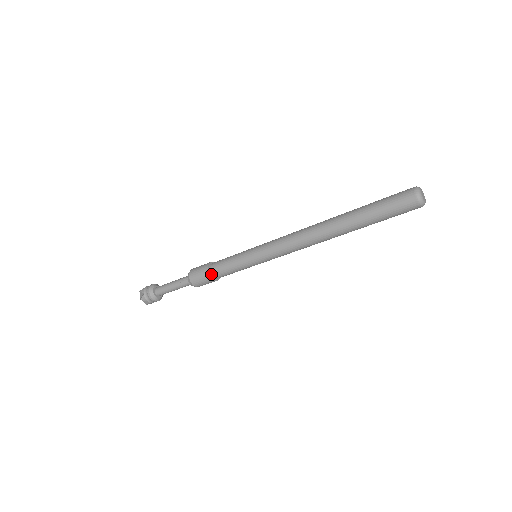
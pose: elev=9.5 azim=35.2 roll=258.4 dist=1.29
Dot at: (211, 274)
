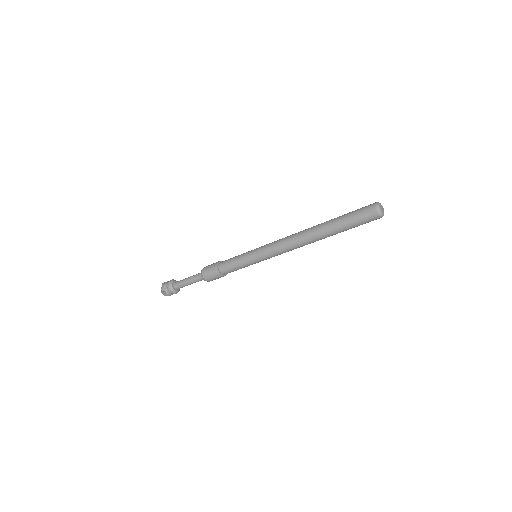
Dot at: (219, 268)
